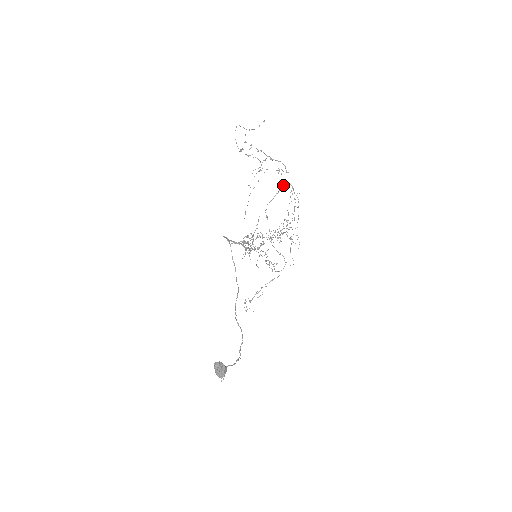
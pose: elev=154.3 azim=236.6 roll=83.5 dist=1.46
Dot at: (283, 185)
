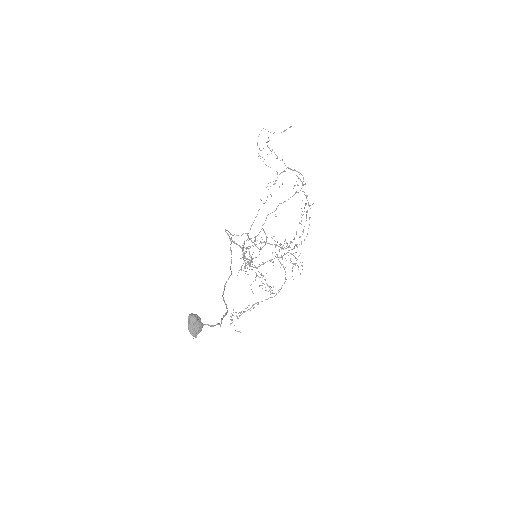
Dot at: (298, 192)
